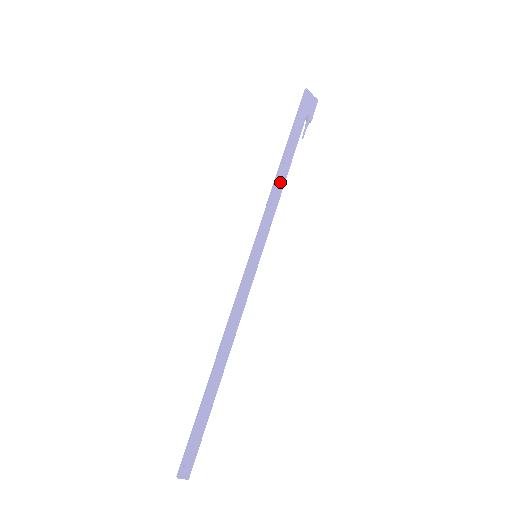
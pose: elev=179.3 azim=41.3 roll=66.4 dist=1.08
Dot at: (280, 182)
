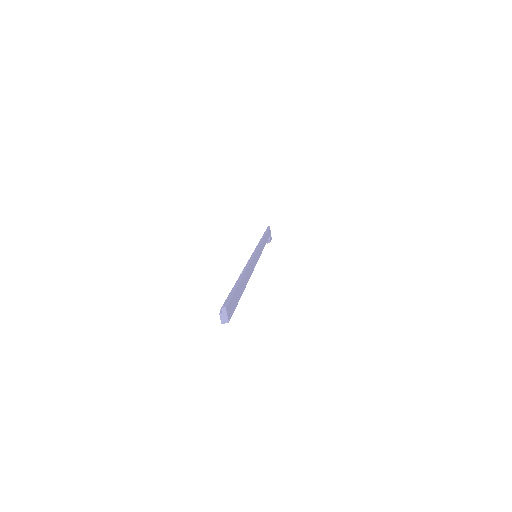
Dot at: (264, 242)
